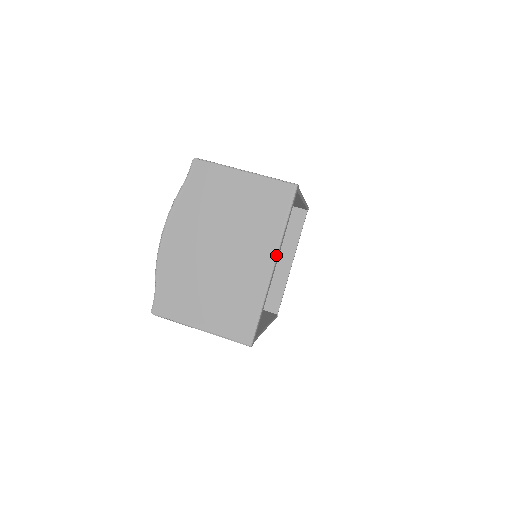
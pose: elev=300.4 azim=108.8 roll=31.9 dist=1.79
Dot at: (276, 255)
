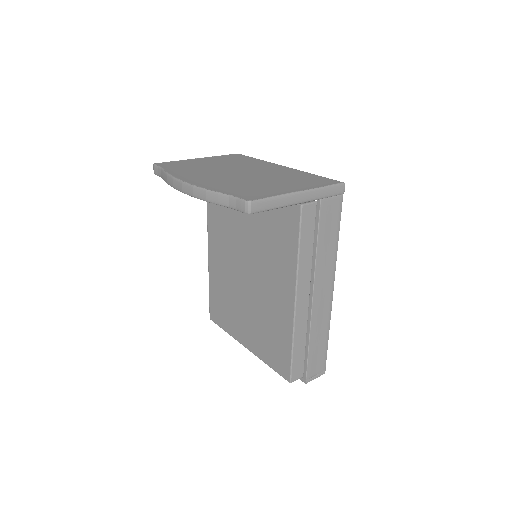
Dot at: (277, 164)
